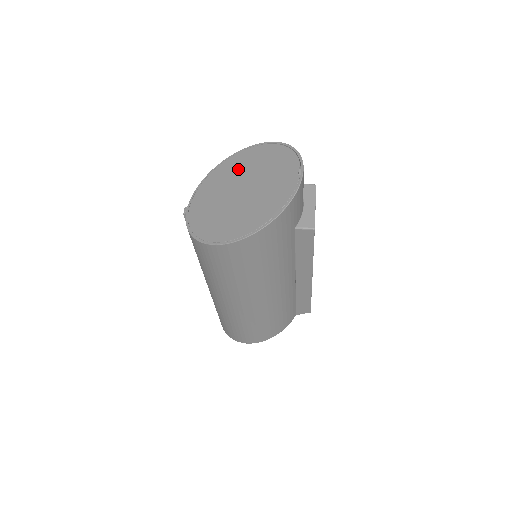
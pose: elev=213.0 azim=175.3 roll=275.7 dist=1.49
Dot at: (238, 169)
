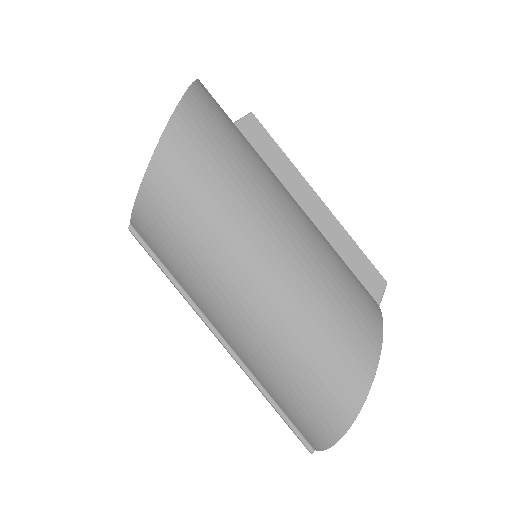
Dot at: occluded
